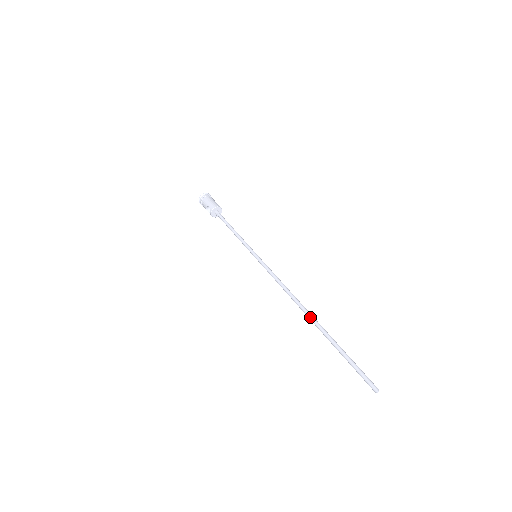
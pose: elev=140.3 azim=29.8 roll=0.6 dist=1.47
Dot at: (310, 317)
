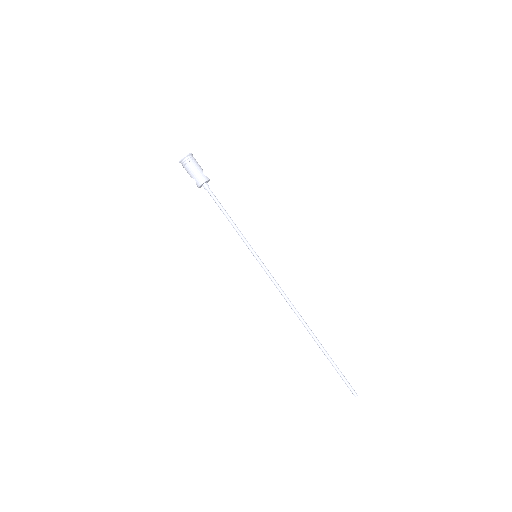
Dot at: (309, 332)
